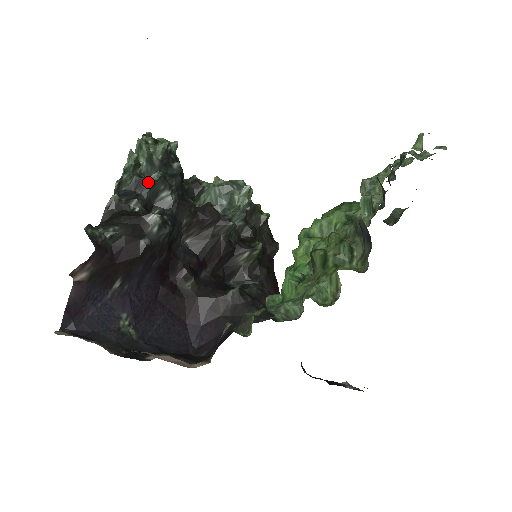
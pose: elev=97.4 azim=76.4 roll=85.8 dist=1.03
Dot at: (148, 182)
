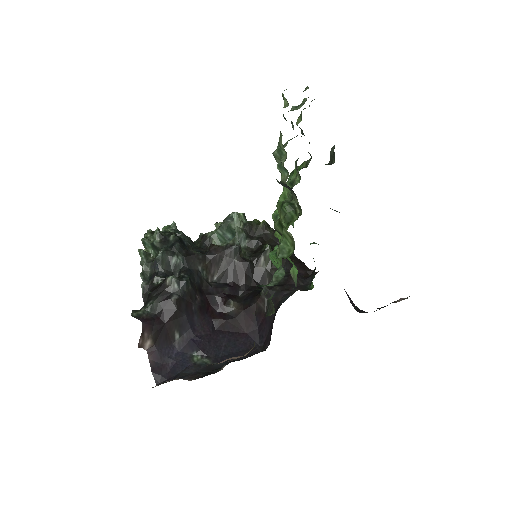
Dot at: (157, 261)
